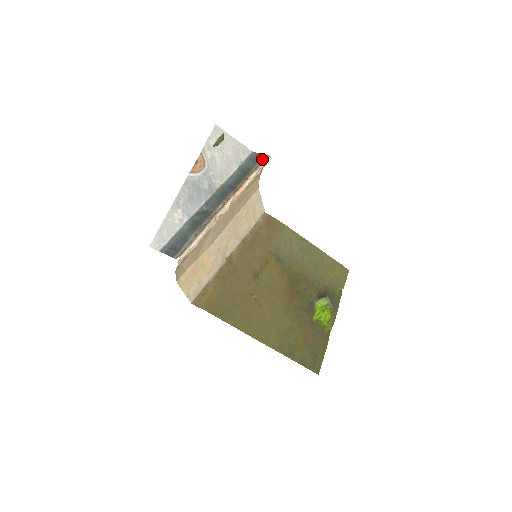
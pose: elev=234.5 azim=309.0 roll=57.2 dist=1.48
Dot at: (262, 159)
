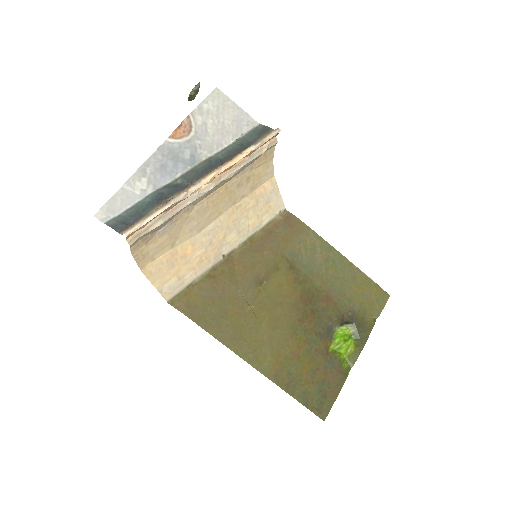
Dot at: (269, 133)
